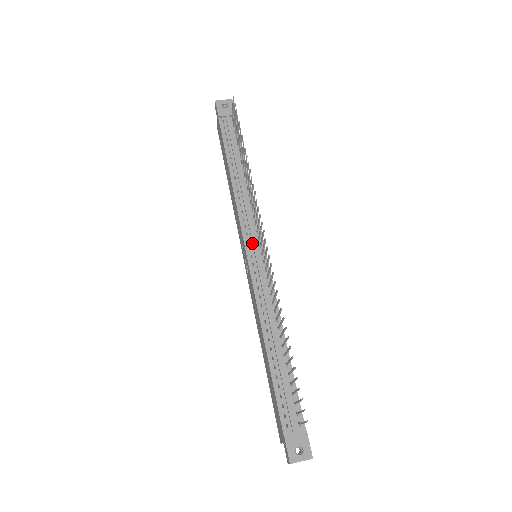
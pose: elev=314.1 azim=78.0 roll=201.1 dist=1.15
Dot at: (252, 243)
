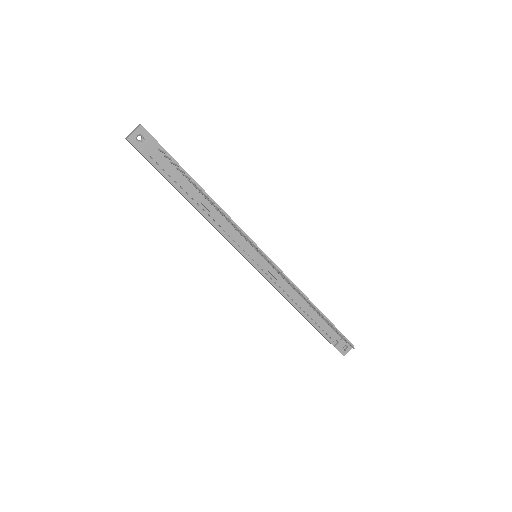
Dot at: (253, 256)
